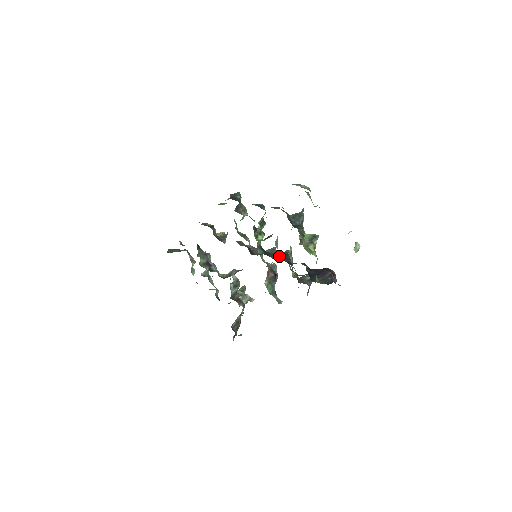
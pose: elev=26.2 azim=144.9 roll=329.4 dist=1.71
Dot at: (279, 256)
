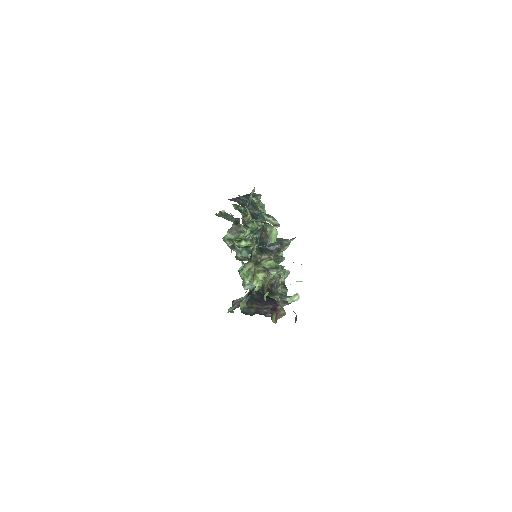
Dot at: occluded
